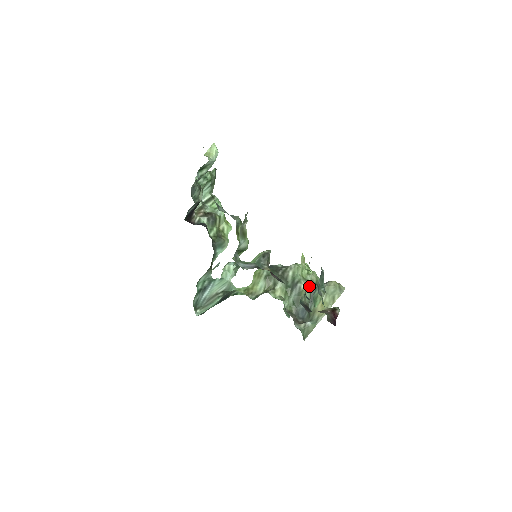
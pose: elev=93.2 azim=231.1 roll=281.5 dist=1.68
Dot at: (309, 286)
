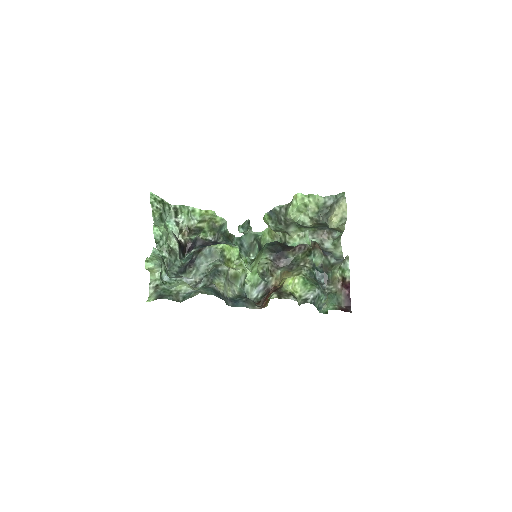
Dot at: (314, 223)
